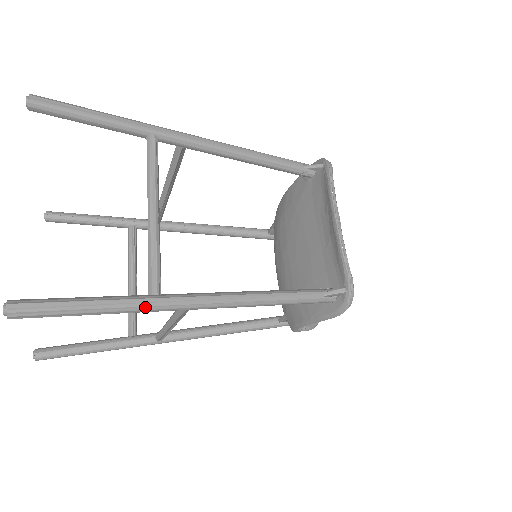
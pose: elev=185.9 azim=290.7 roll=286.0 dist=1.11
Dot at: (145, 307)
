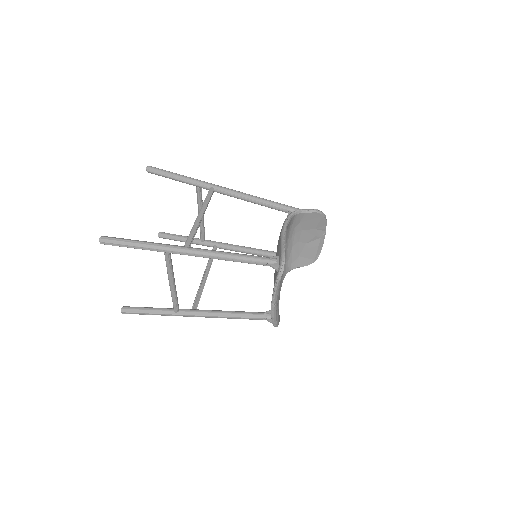
Dot at: occluded
